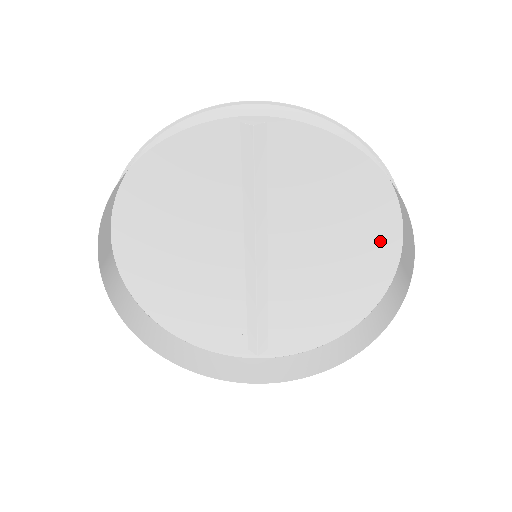
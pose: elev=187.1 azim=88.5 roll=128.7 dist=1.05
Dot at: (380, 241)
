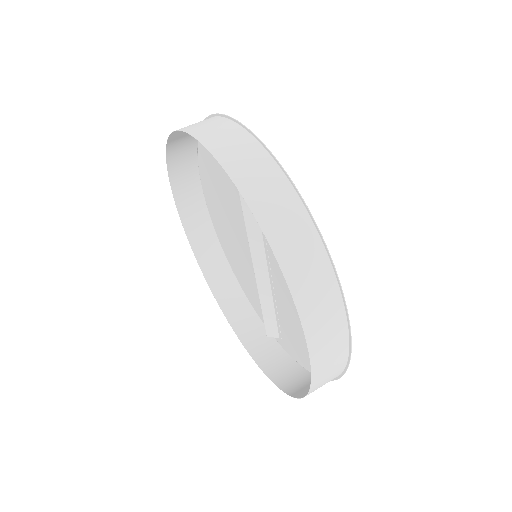
Dot at: occluded
